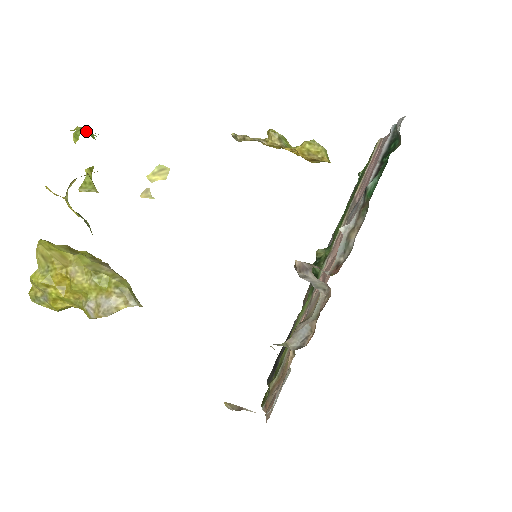
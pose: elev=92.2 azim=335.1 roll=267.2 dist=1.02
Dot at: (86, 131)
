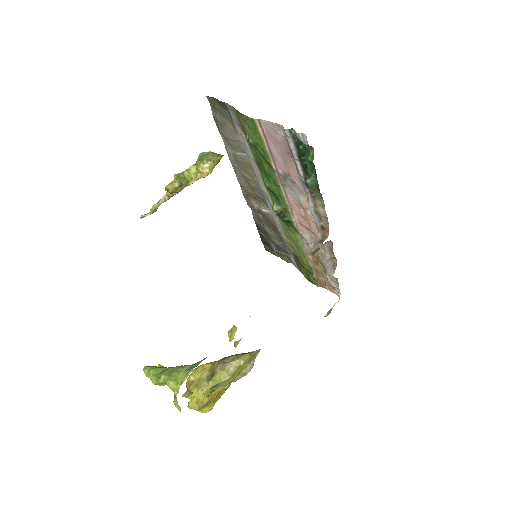
Dot at: (154, 374)
